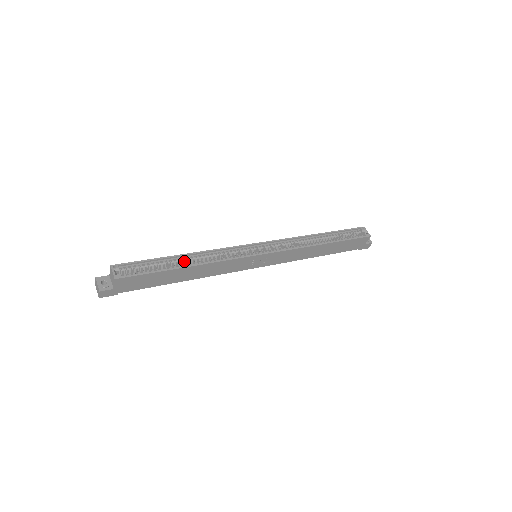
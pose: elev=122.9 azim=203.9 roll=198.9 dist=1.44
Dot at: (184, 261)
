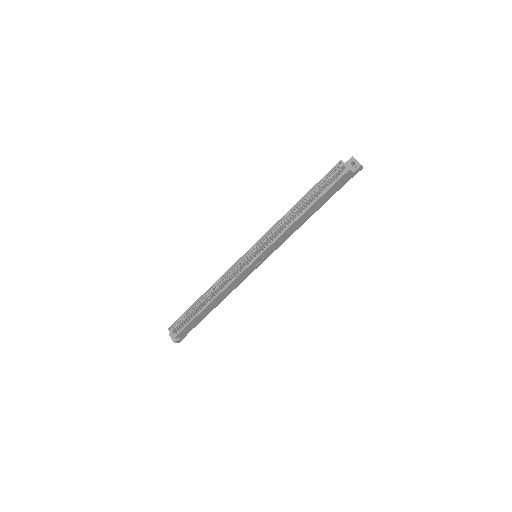
Dot at: (206, 298)
